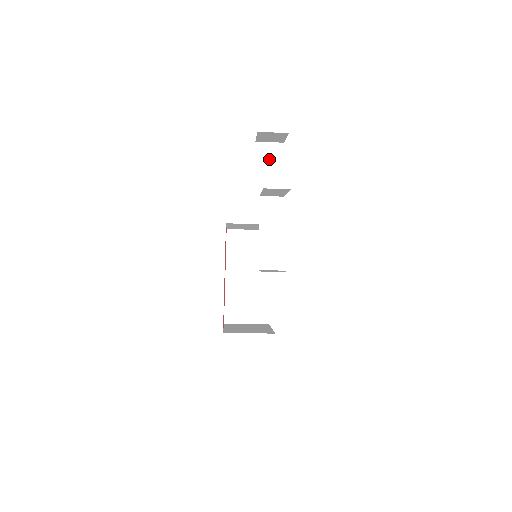
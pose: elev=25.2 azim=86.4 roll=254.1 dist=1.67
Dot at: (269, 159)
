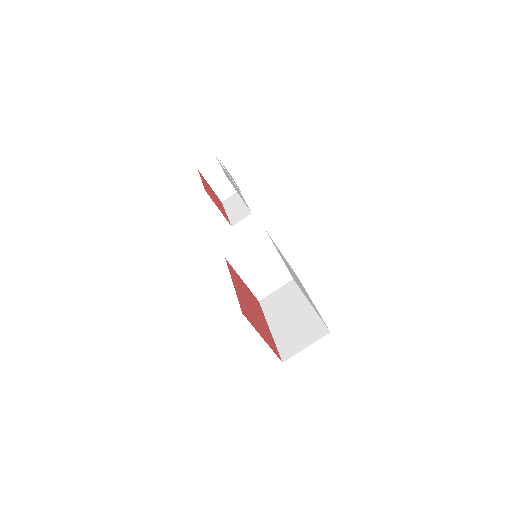
Dot at: occluded
